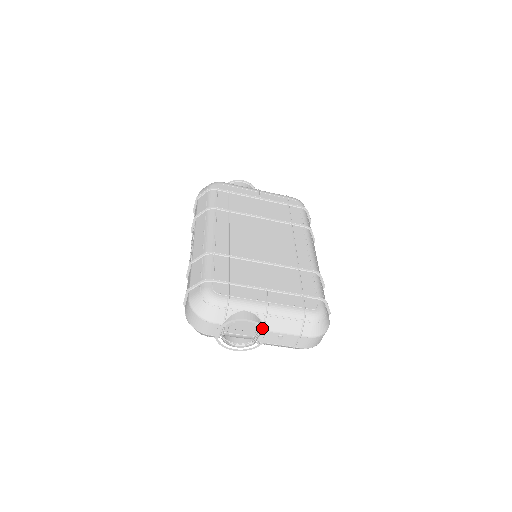
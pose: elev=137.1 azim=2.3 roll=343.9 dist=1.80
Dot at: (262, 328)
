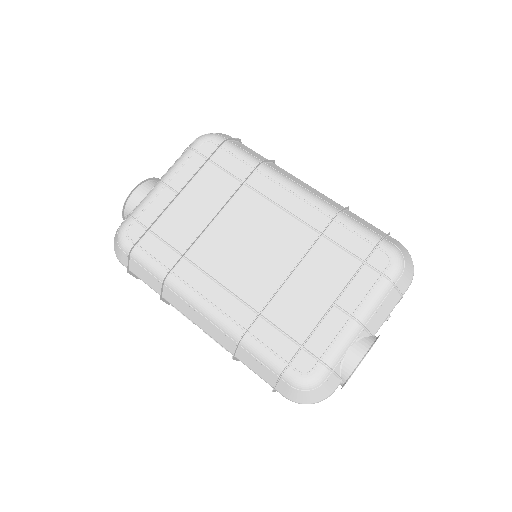
Dot at: occluded
